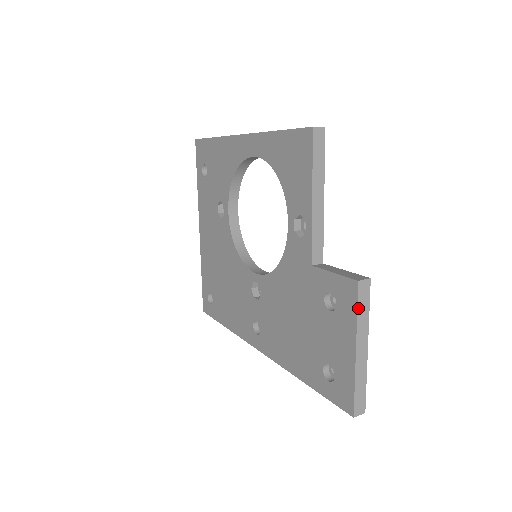
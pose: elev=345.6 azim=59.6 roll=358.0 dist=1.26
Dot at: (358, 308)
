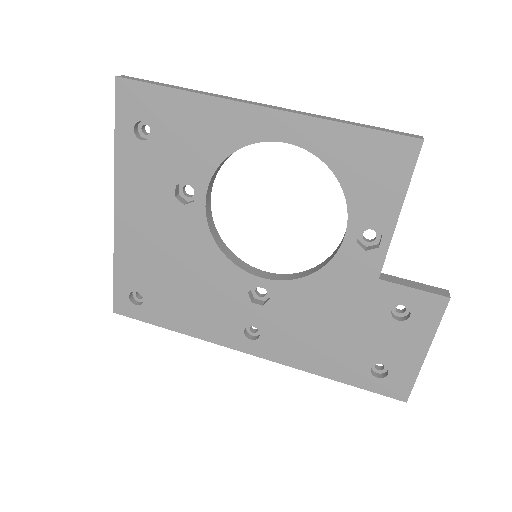
Dot at: (441, 319)
